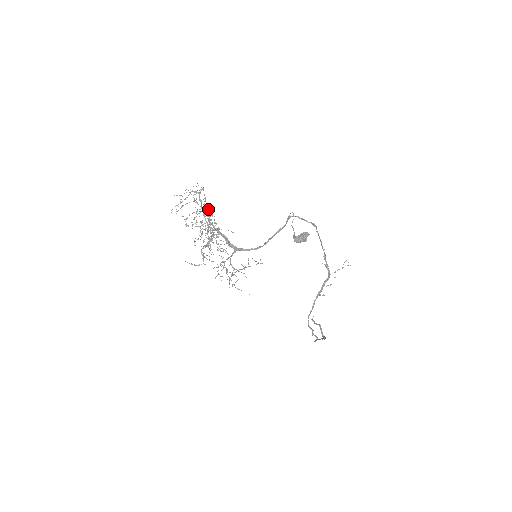
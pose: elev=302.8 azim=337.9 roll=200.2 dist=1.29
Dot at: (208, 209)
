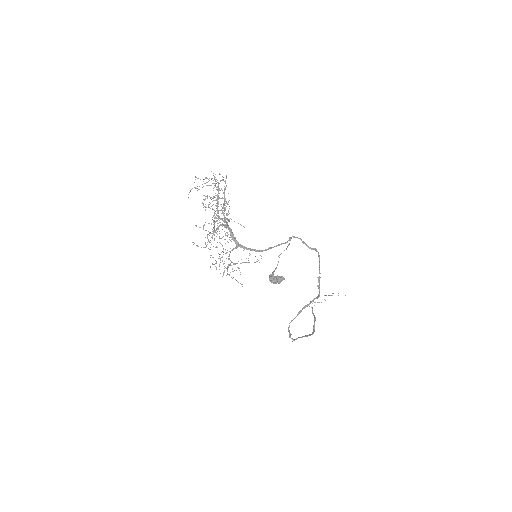
Dot at: (225, 198)
